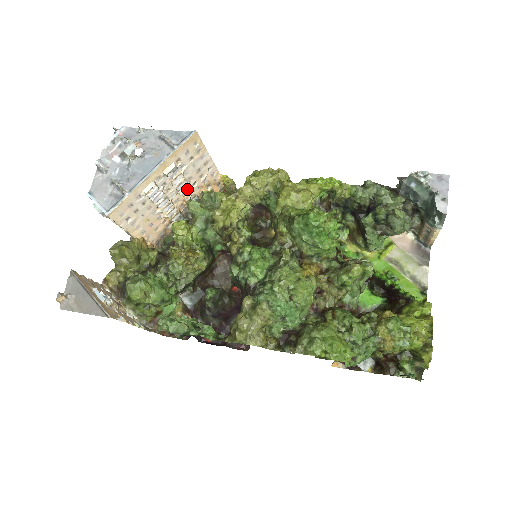
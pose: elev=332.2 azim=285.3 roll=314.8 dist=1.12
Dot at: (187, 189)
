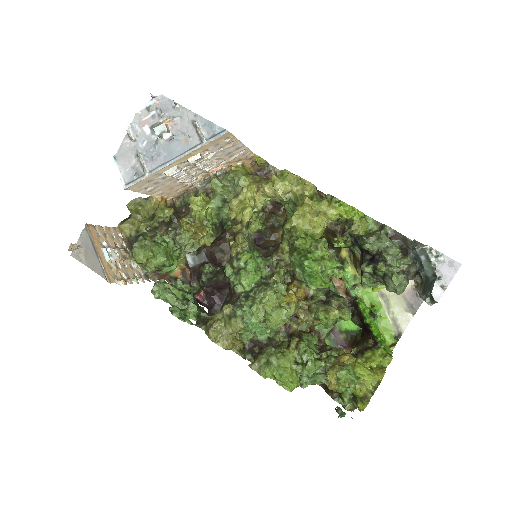
Dot at: (213, 167)
